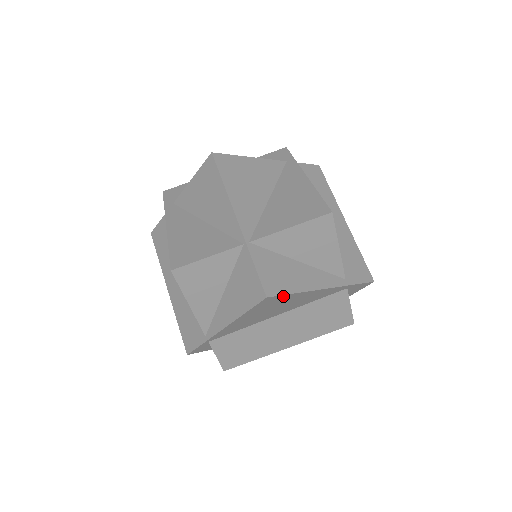
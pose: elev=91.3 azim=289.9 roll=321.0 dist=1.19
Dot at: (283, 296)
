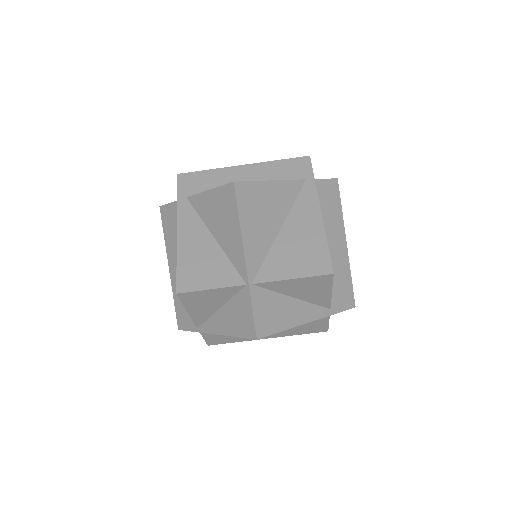
Dot at: (271, 333)
